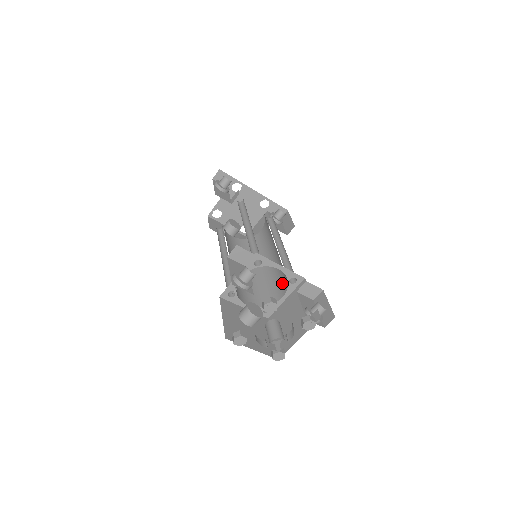
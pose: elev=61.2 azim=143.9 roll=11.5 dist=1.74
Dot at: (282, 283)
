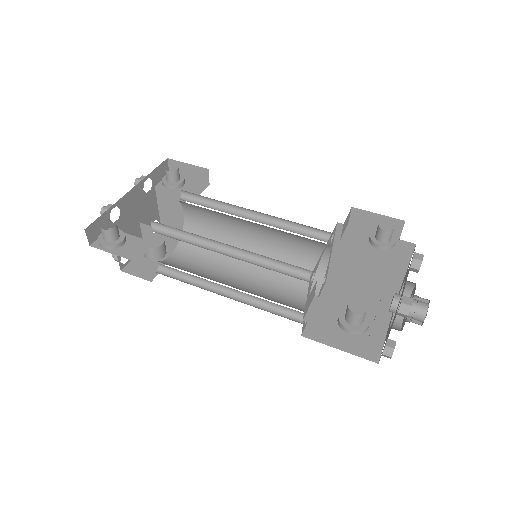
Dot at: (311, 246)
